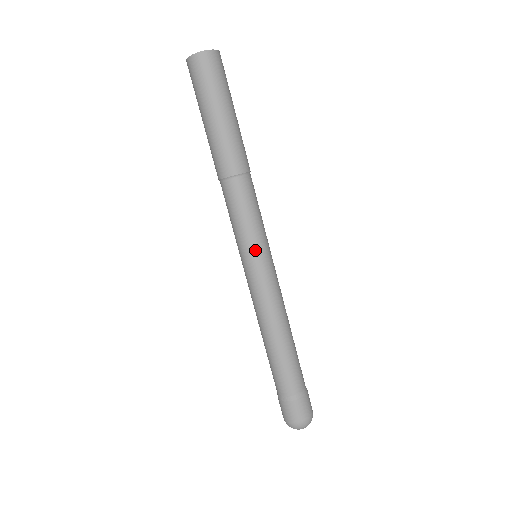
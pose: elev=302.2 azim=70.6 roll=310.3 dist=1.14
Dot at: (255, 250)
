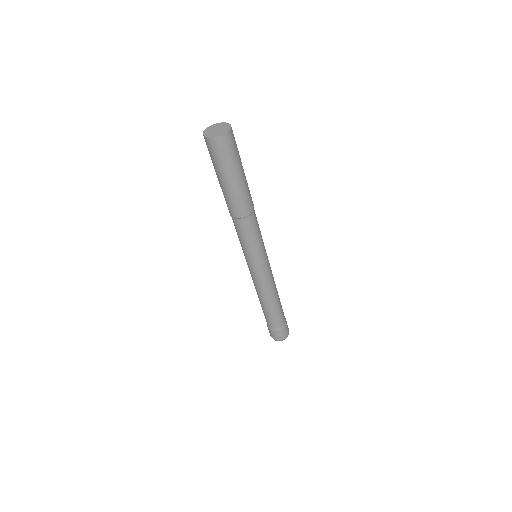
Dot at: (259, 258)
